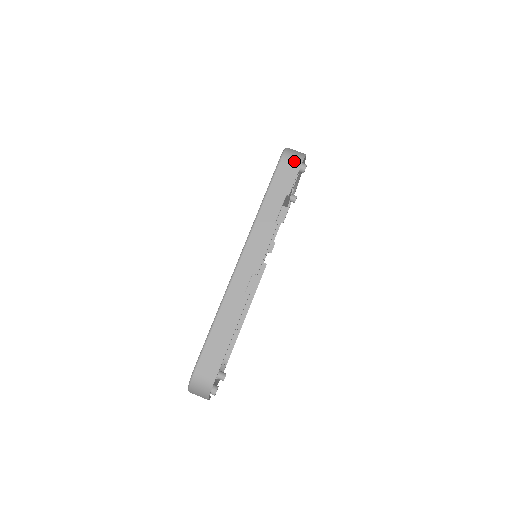
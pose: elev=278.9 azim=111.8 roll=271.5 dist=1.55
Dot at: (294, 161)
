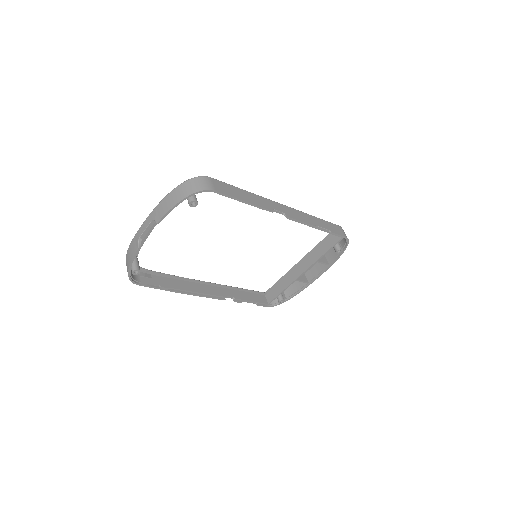
Dot at: (345, 234)
